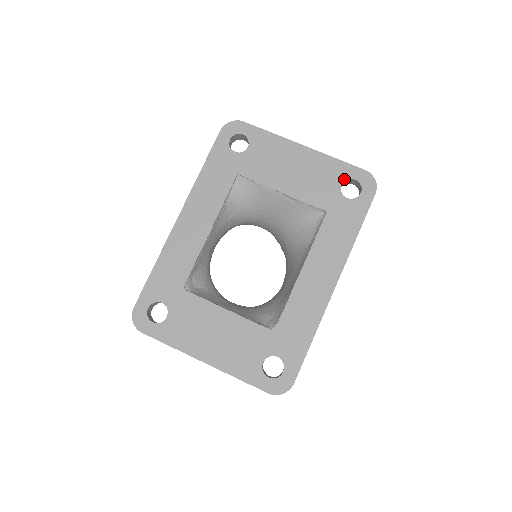
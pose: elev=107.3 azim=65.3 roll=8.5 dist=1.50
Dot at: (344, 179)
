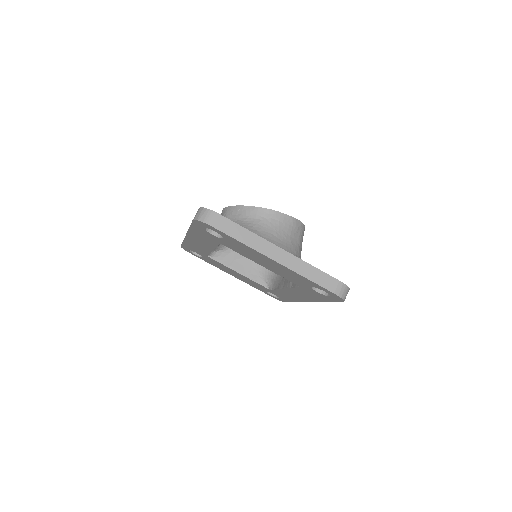
Dot at: occluded
